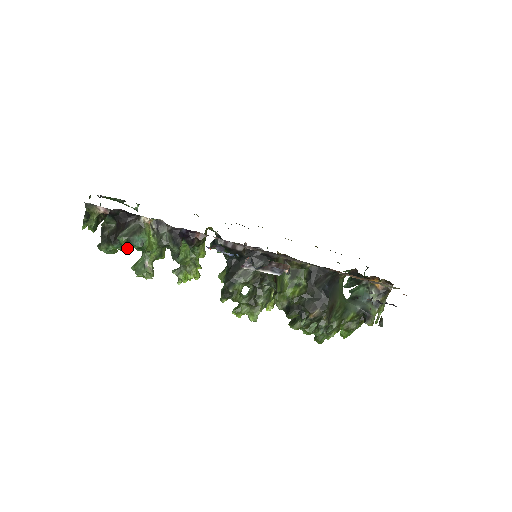
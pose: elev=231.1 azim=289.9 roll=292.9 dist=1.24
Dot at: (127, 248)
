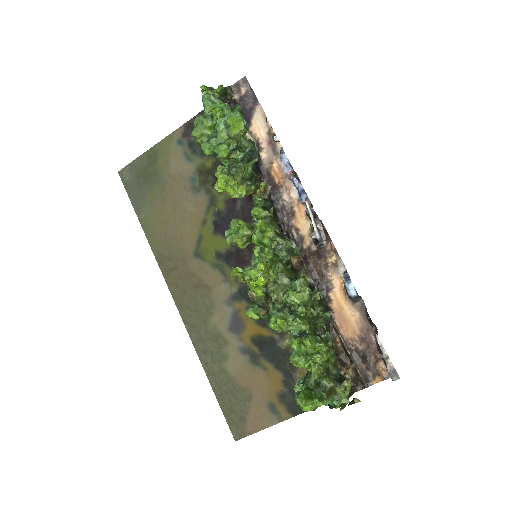
Dot at: occluded
